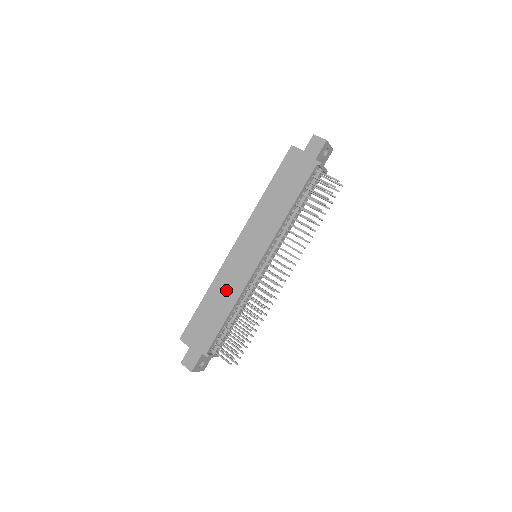
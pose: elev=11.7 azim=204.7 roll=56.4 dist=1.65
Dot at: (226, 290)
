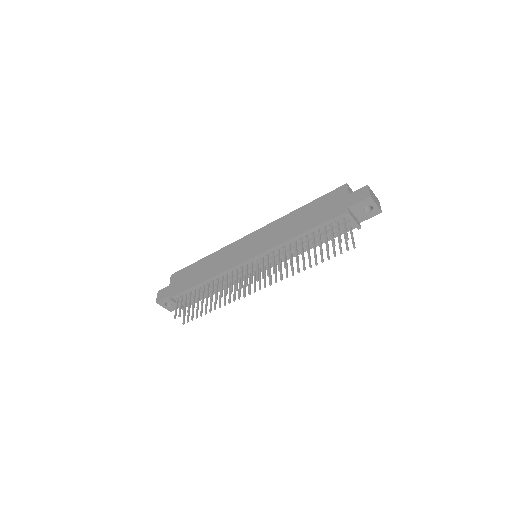
Dot at: (216, 264)
